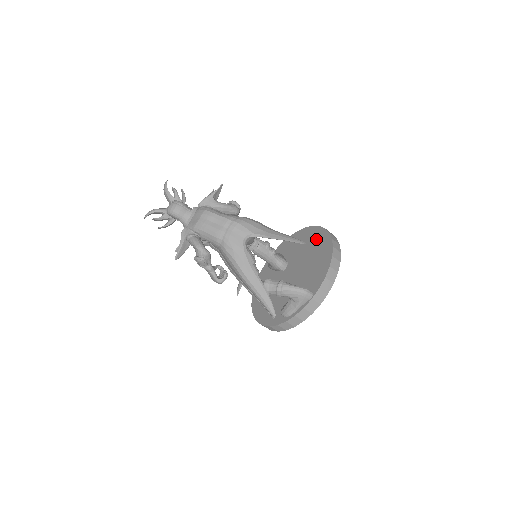
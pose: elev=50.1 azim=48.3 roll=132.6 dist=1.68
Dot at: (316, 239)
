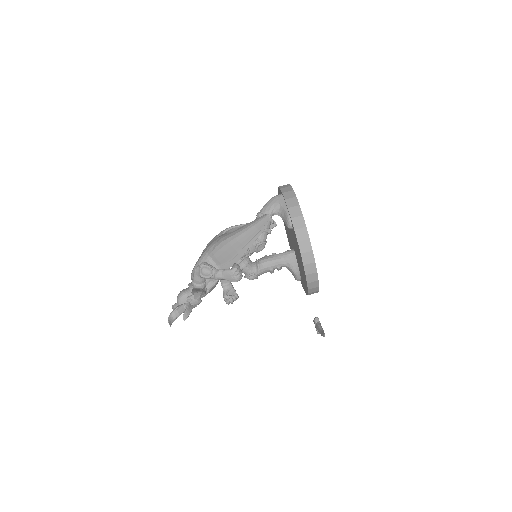
Dot at: occluded
